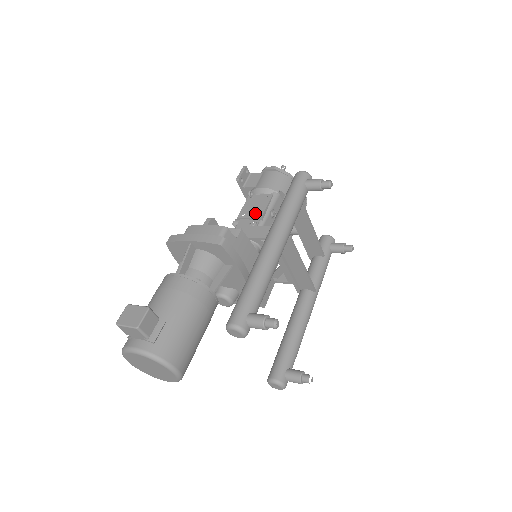
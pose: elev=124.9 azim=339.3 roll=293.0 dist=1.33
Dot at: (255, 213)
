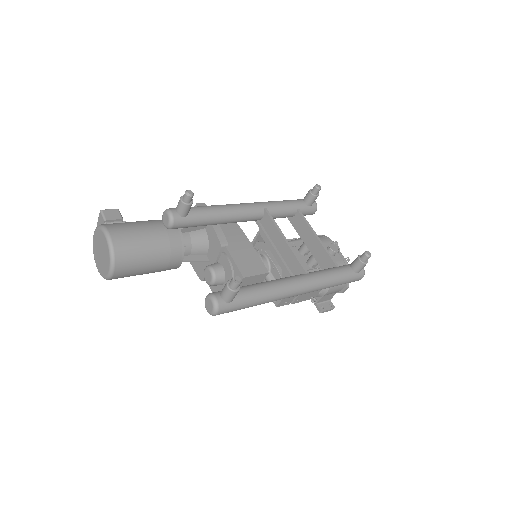
Dot at: occluded
